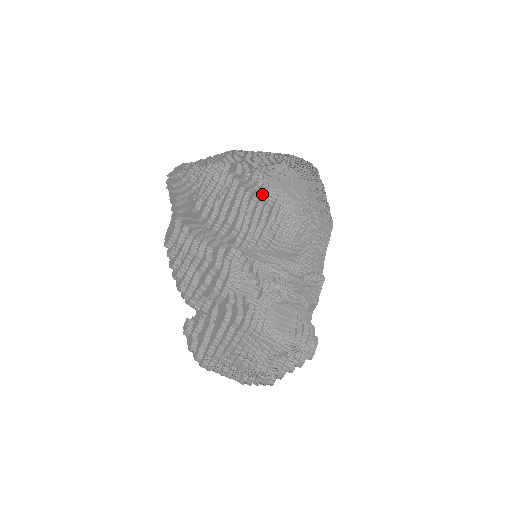
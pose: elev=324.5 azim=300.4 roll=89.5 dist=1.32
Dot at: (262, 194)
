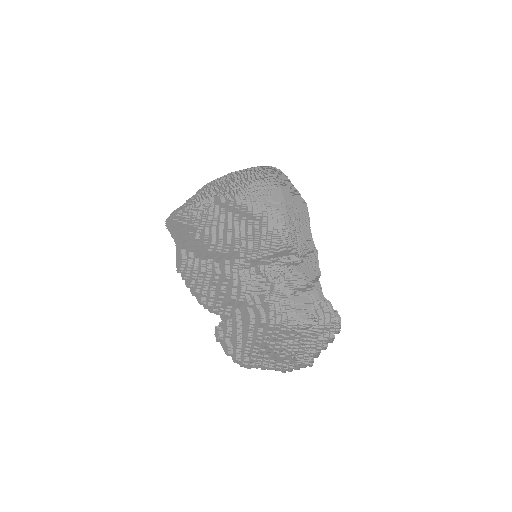
Dot at: (249, 213)
